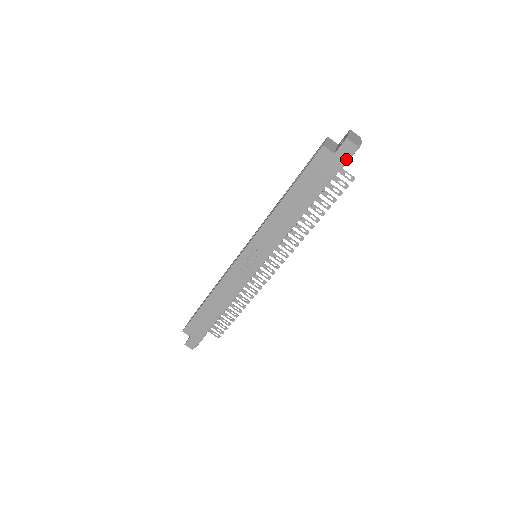
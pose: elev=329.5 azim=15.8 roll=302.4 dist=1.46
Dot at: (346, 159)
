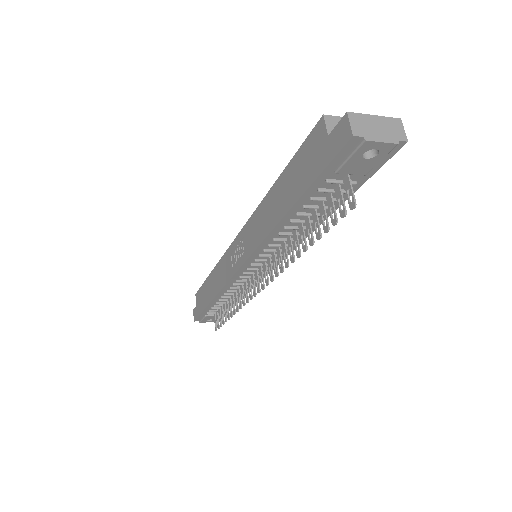
Dot at: (335, 152)
